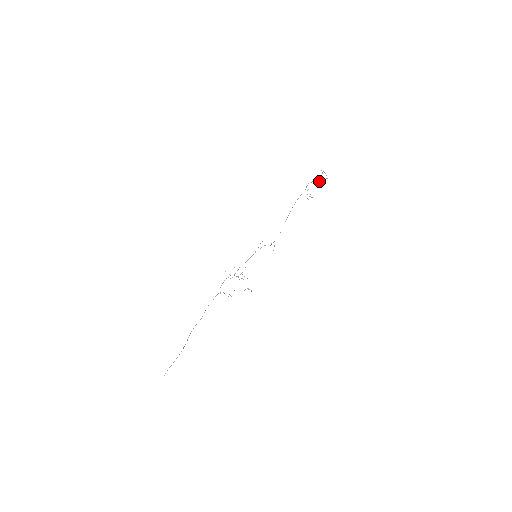
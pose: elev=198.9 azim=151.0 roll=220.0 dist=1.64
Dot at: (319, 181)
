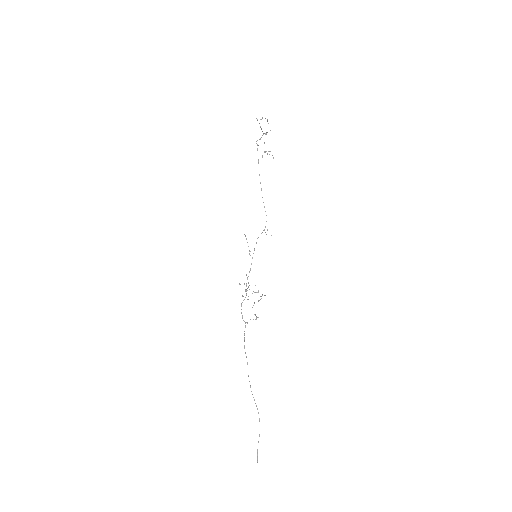
Dot at: occluded
